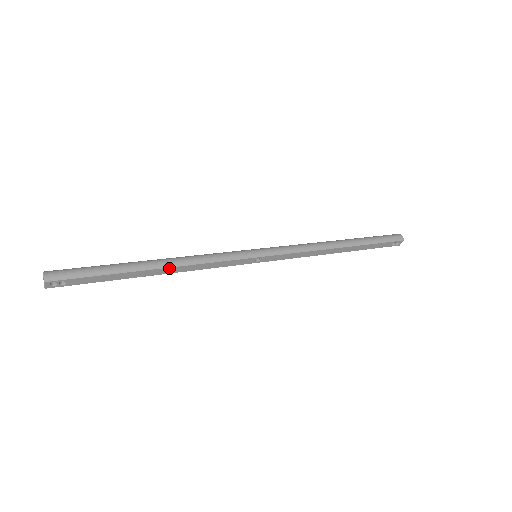
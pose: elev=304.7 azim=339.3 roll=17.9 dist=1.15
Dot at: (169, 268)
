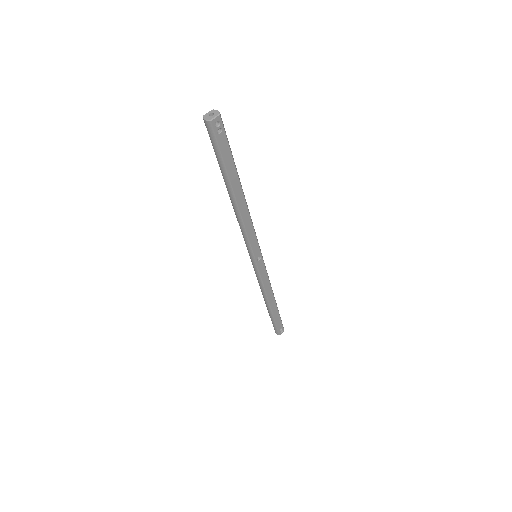
Dot at: (245, 202)
